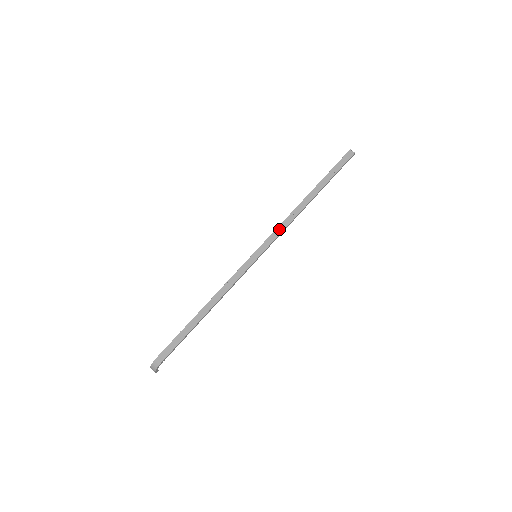
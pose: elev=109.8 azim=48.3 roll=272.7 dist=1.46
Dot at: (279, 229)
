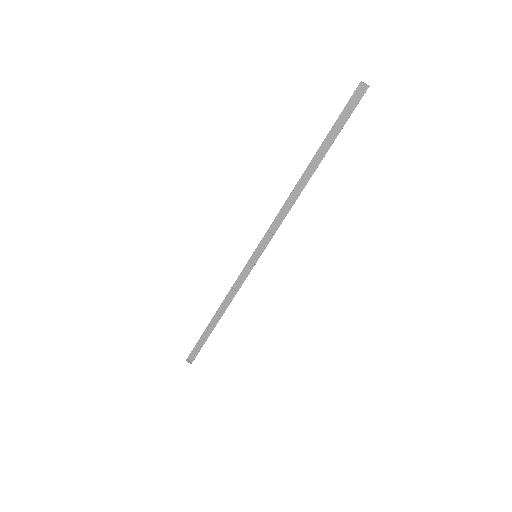
Dot at: (276, 223)
